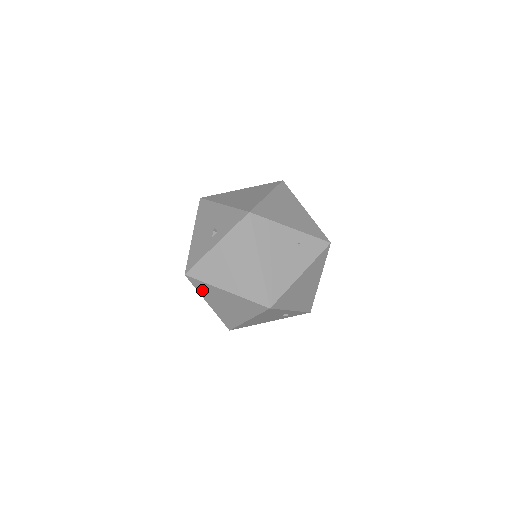
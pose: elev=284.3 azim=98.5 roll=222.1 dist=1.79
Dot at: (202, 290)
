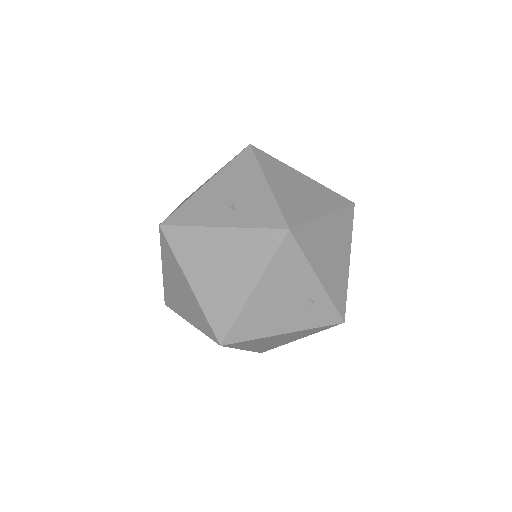
Dot at: (166, 254)
